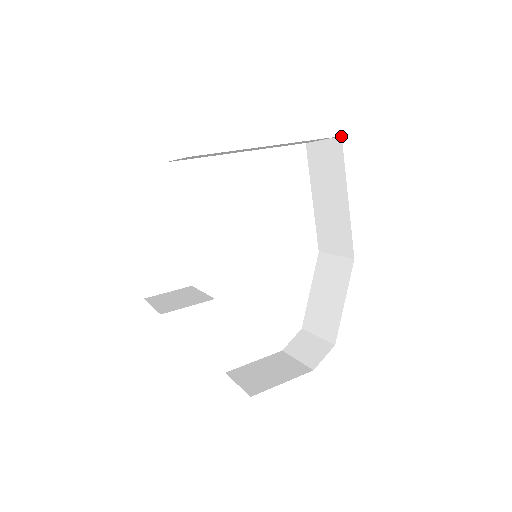
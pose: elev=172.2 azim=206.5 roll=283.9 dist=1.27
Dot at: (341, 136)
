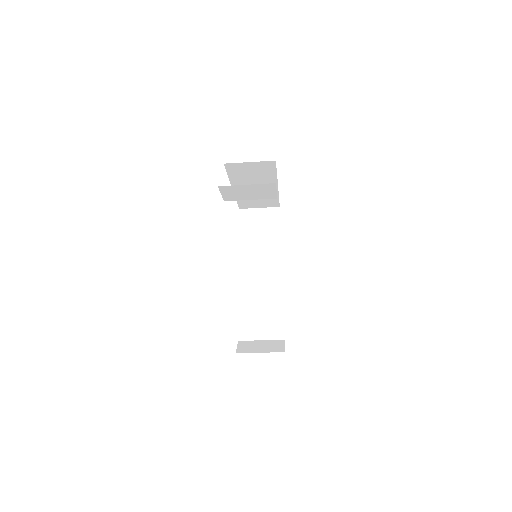
Dot at: (279, 207)
